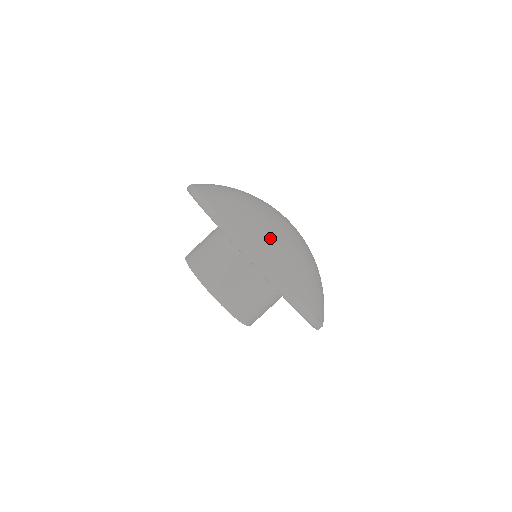
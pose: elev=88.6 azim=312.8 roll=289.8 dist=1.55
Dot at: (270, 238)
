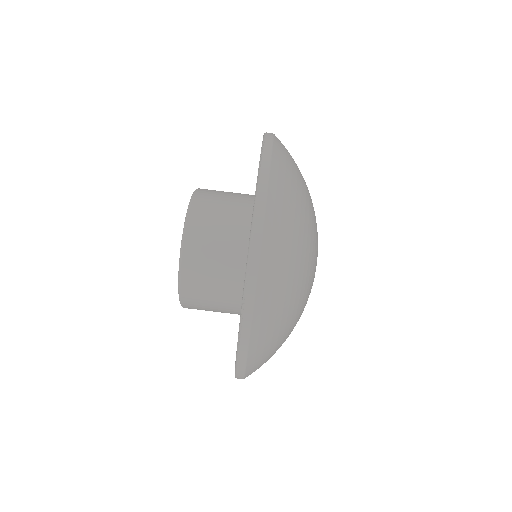
Dot at: (286, 276)
